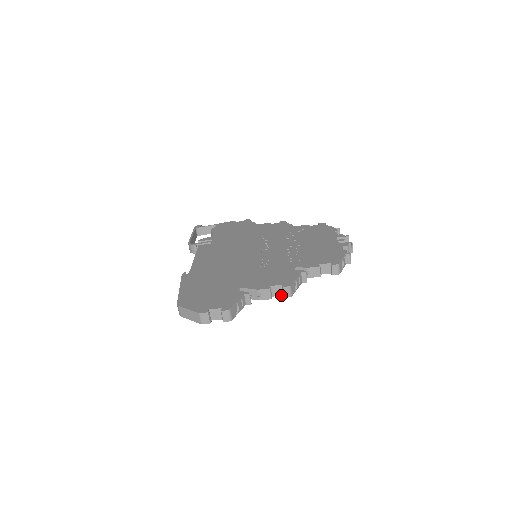
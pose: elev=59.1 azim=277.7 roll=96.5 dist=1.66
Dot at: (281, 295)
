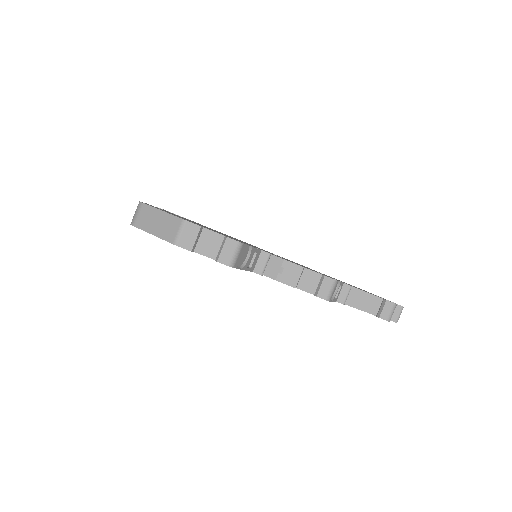
Dot at: (310, 292)
